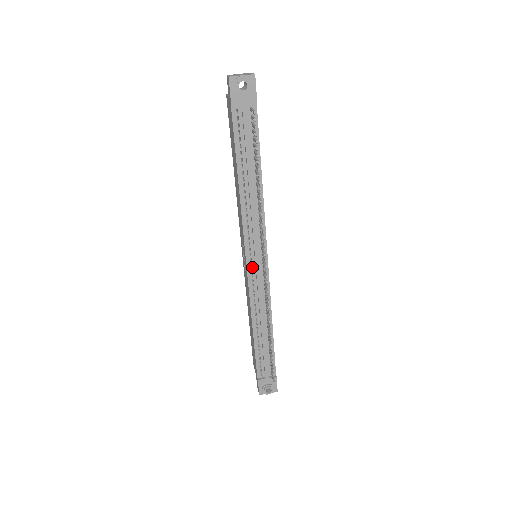
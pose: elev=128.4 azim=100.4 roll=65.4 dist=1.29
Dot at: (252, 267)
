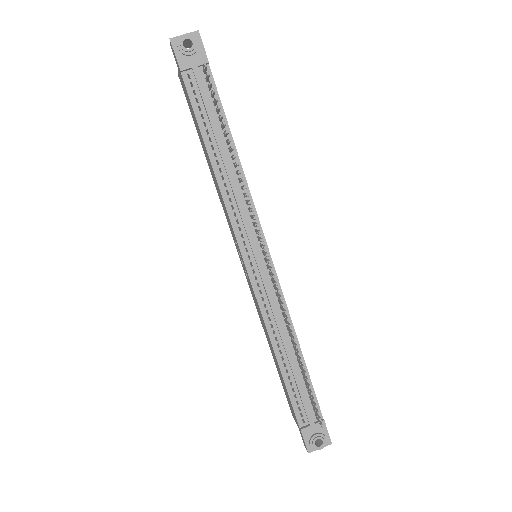
Dot at: (253, 267)
